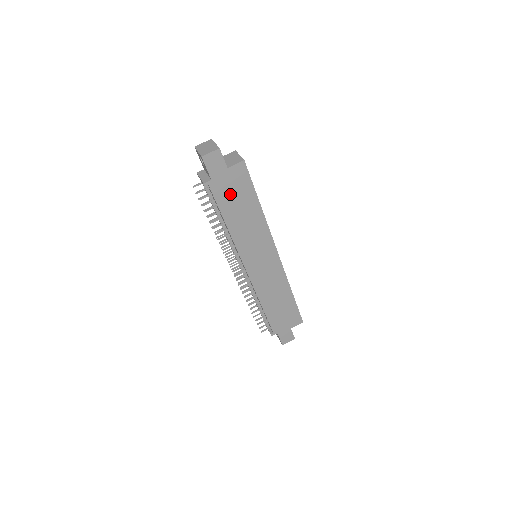
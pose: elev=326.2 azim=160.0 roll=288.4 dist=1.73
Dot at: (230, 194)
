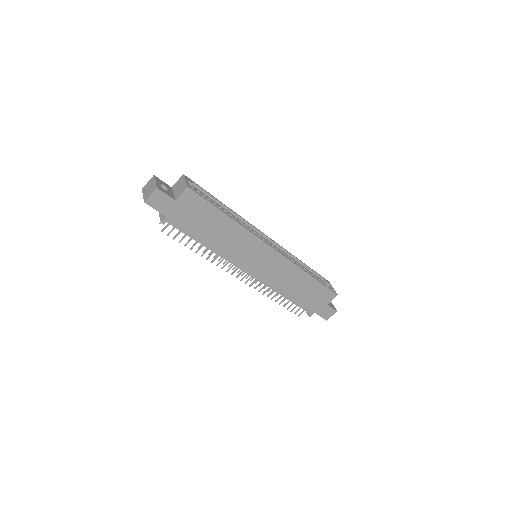
Dot at: (192, 220)
